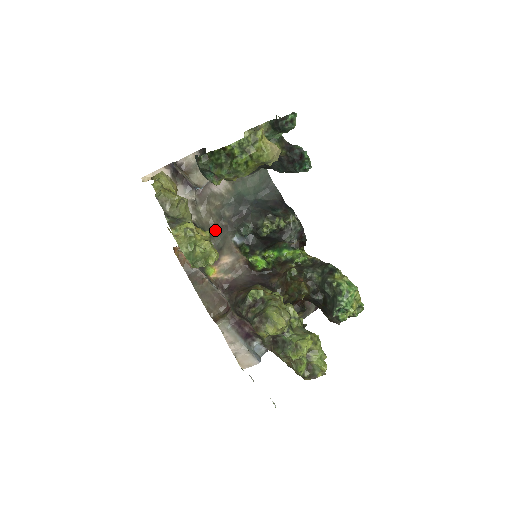
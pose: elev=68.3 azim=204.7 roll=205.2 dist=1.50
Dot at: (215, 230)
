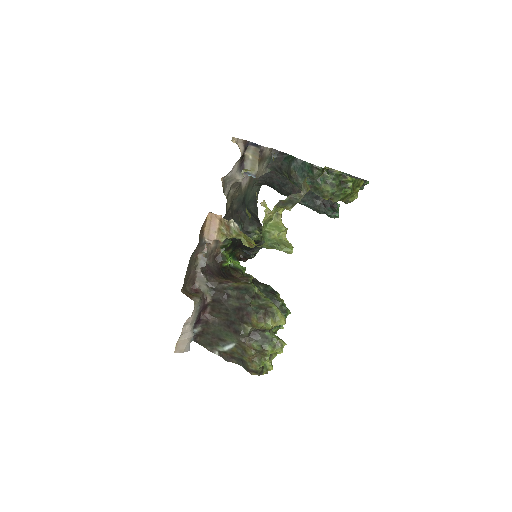
Dot at: (226, 215)
